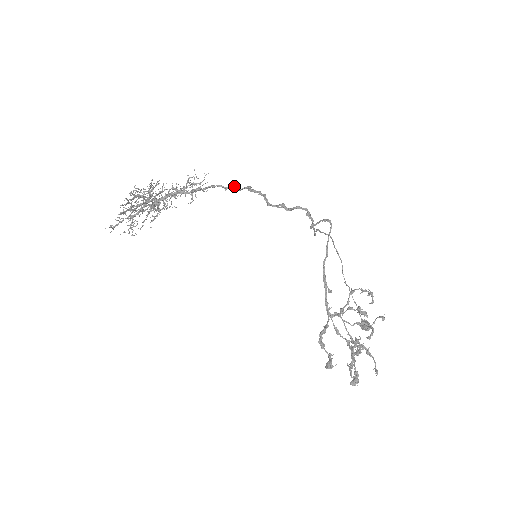
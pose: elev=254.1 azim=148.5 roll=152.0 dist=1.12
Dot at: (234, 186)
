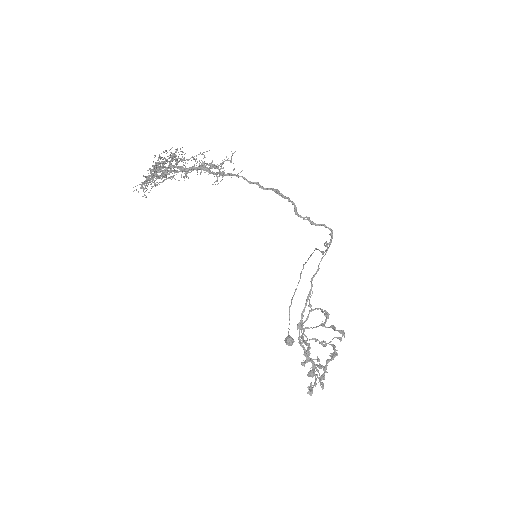
Dot at: occluded
